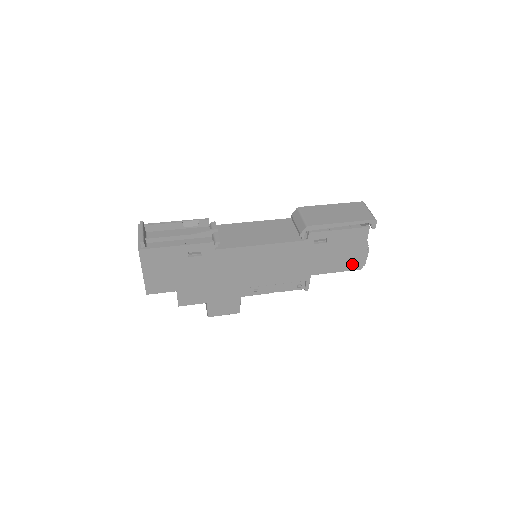
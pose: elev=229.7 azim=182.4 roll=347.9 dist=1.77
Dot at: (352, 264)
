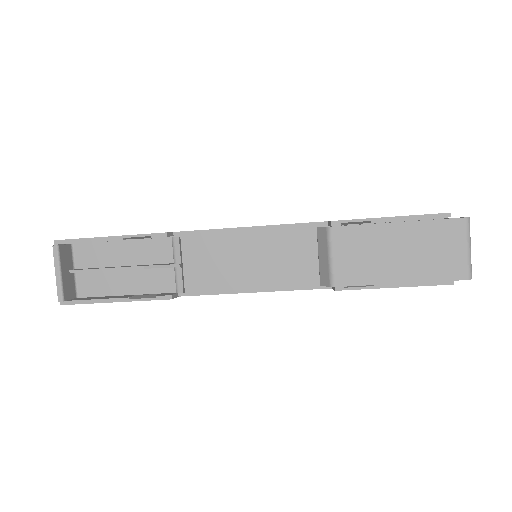
Dot at: occluded
